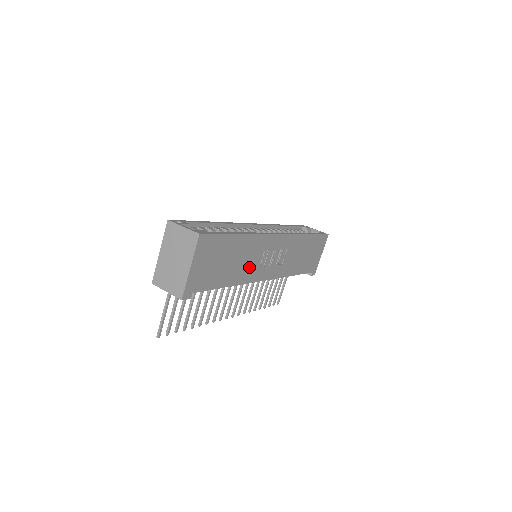
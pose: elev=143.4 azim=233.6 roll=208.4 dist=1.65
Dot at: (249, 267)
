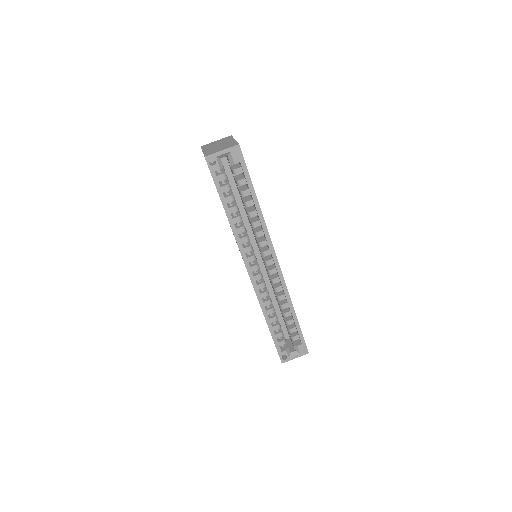
Dot at: occluded
